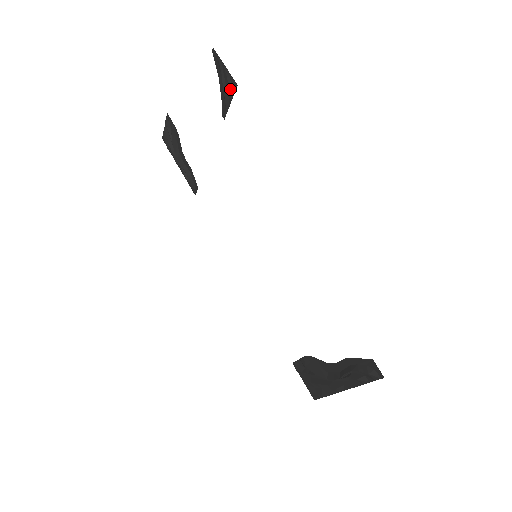
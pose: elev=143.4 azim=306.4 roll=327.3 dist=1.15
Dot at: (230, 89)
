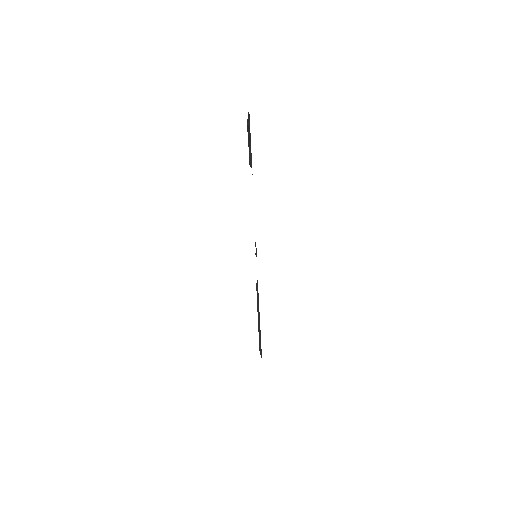
Dot at: occluded
